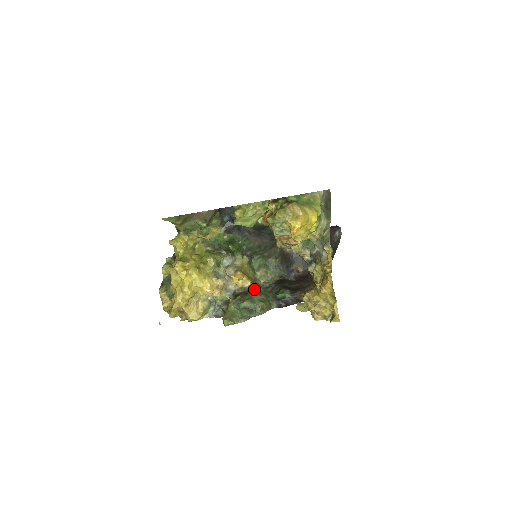
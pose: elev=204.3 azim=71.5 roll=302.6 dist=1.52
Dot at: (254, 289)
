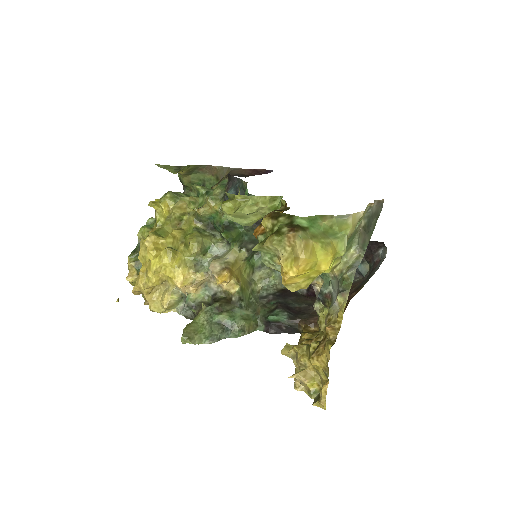
Dot at: (241, 299)
